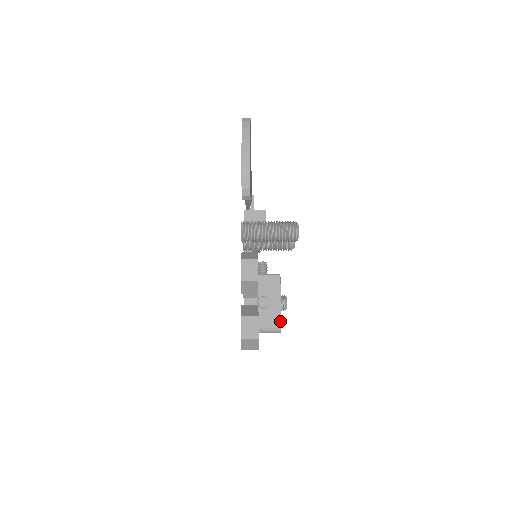
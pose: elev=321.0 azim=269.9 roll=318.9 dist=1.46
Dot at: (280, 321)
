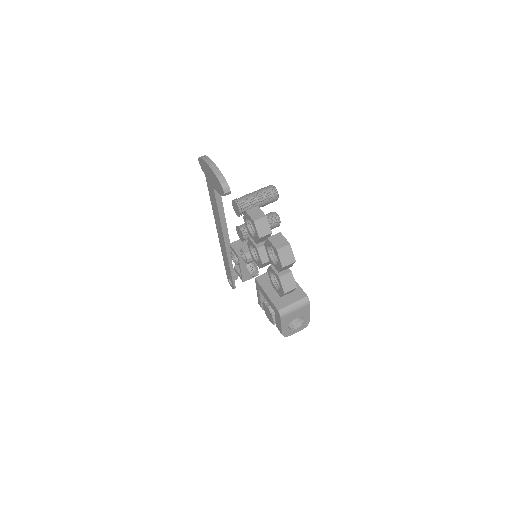
Dot at: (303, 292)
